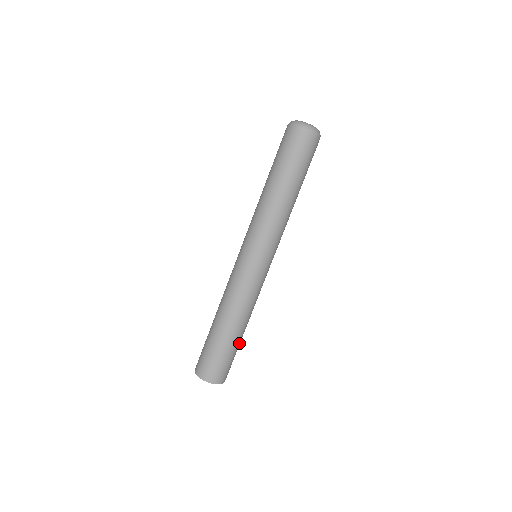
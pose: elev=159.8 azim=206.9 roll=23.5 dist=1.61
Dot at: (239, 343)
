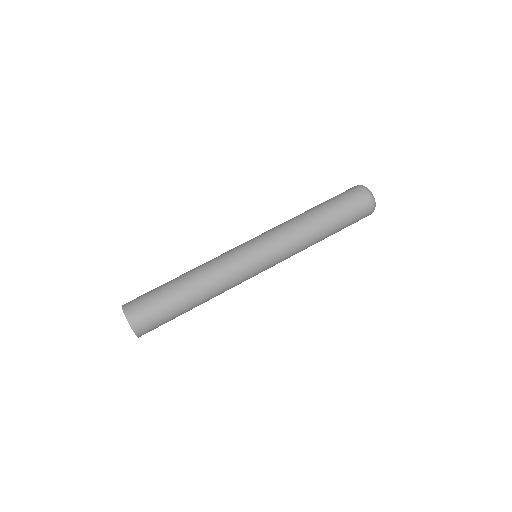
Dot at: occluded
